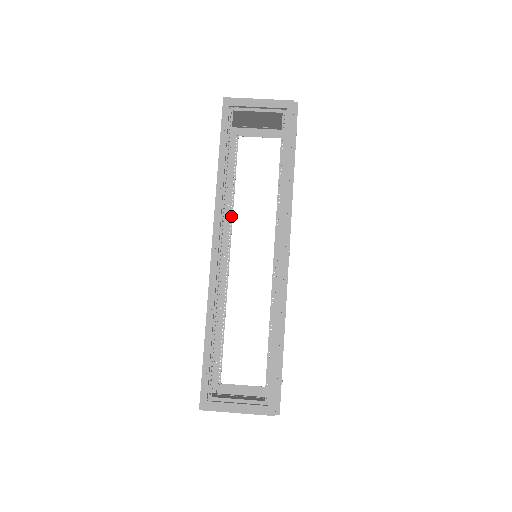
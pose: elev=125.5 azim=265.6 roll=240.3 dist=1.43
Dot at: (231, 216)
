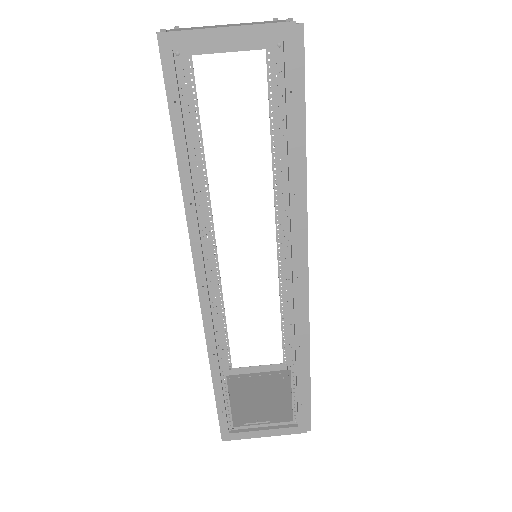
Dot at: (206, 184)
